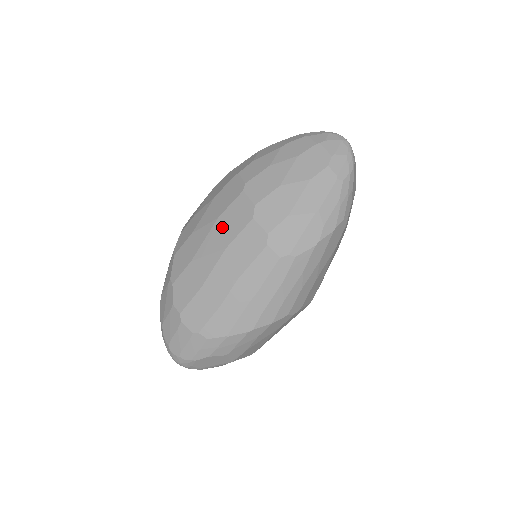
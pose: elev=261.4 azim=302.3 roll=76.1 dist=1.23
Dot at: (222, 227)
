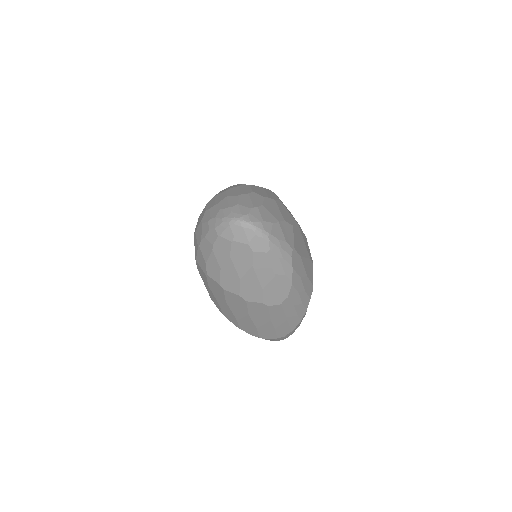
Dot at: (234, 306)
